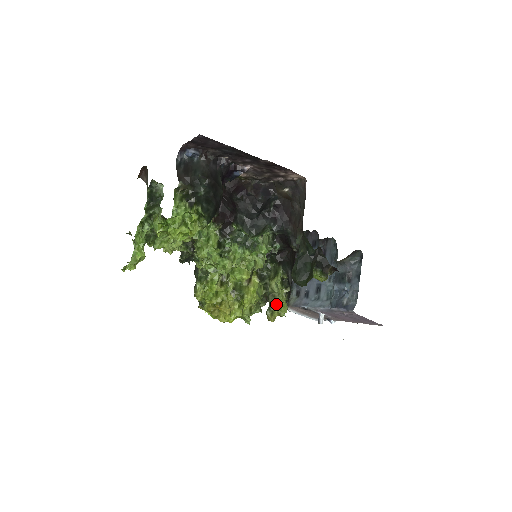
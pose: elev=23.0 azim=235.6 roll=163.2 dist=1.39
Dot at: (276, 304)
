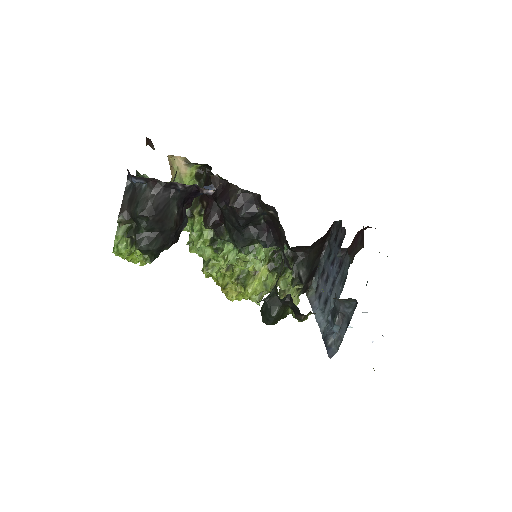
Dot at: occluded
